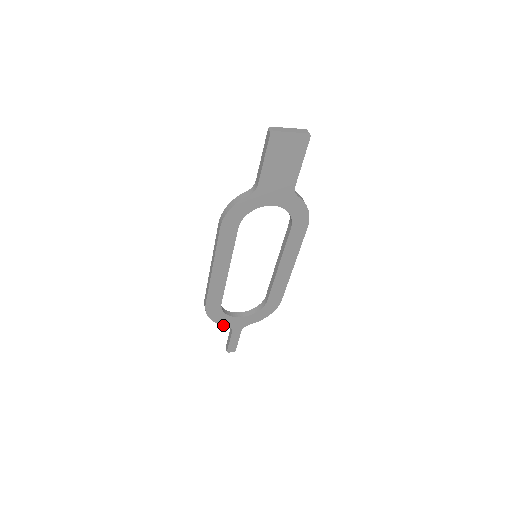
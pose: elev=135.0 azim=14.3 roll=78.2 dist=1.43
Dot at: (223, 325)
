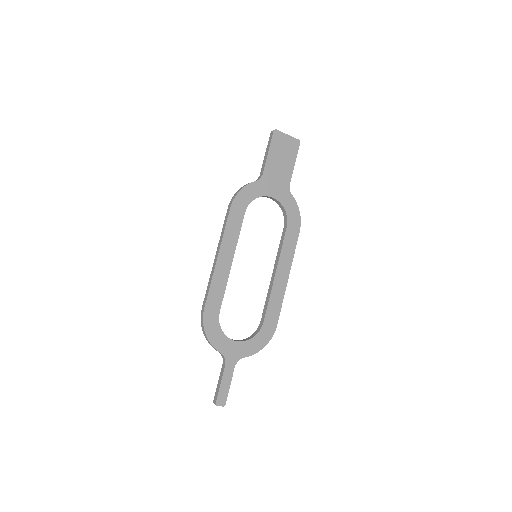
Dot at: (217, 350)
